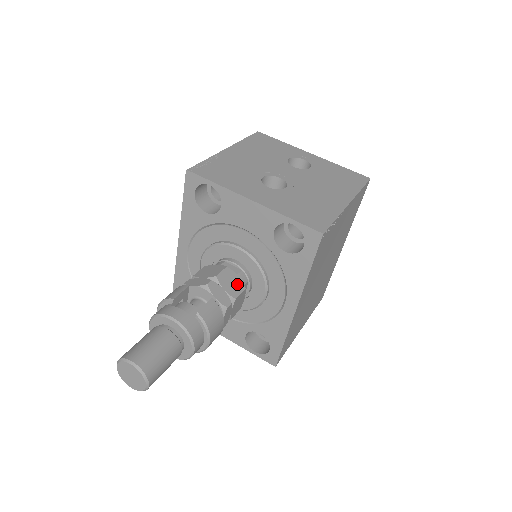
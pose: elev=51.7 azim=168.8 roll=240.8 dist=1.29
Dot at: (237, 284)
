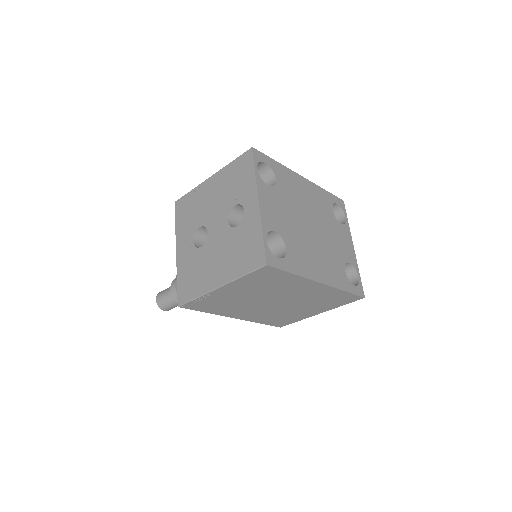
Dot at: occluded
